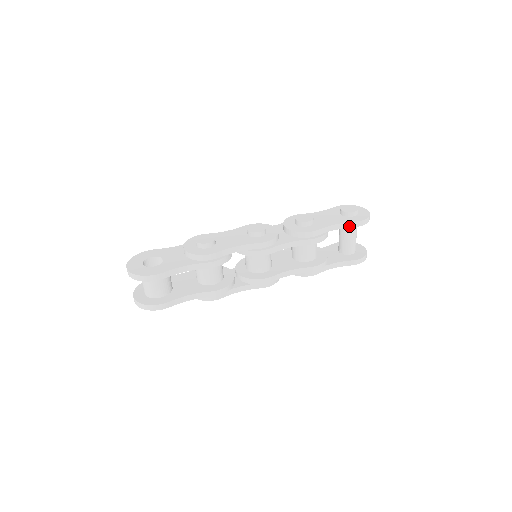
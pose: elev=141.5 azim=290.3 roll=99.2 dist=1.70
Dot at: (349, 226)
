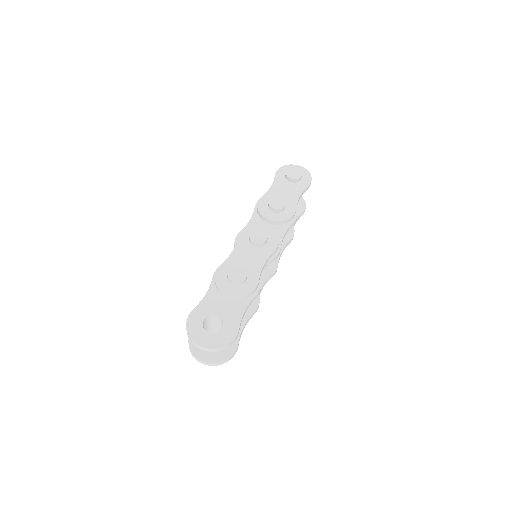
Dot at: (305, 191)
